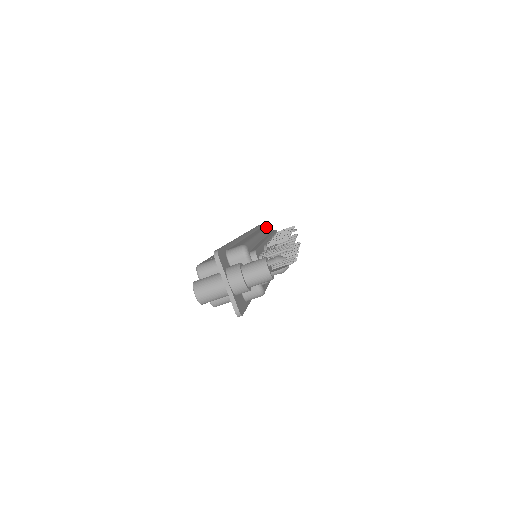
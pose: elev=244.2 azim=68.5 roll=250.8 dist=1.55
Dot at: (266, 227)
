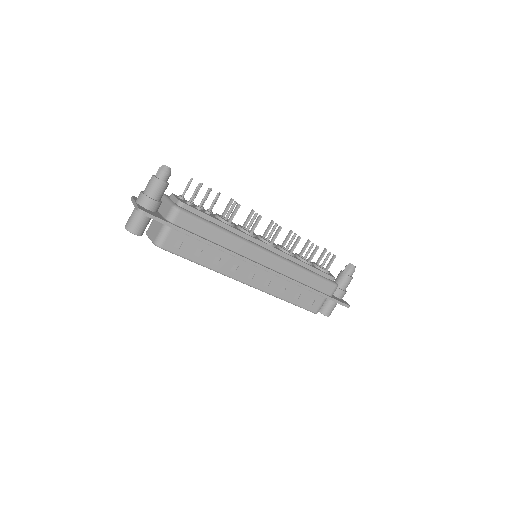
Dot at: occluded
